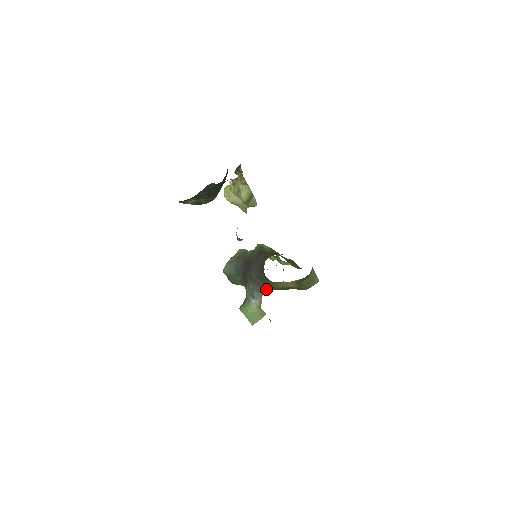
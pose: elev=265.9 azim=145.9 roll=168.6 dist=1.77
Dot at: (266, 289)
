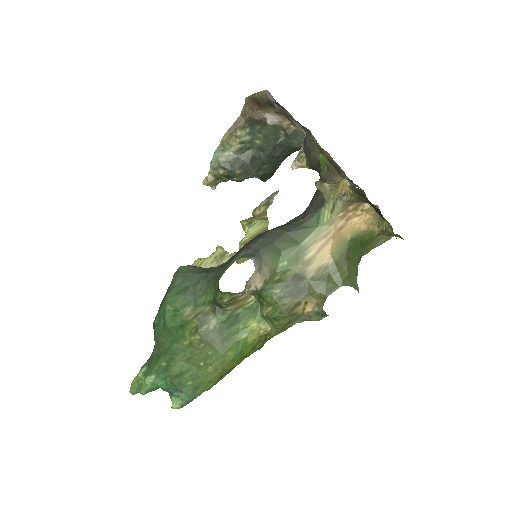
Dot at: (277, 259)
